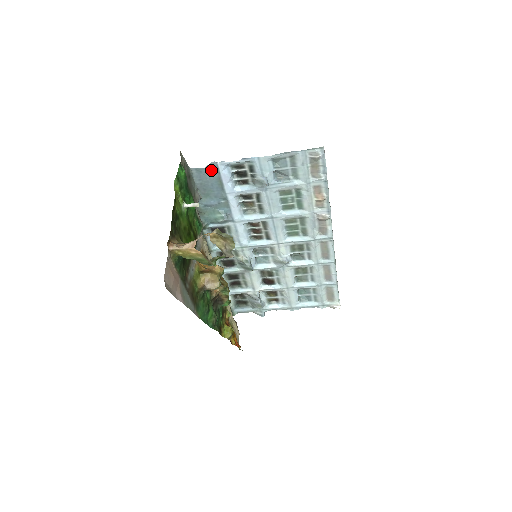
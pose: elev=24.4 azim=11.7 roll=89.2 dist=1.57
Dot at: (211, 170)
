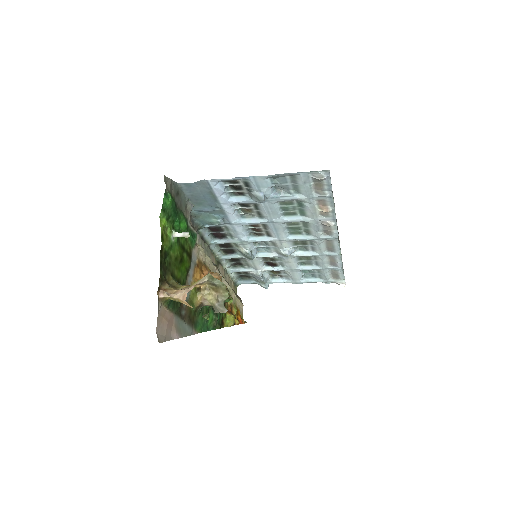
Dot at: (201, 185)
